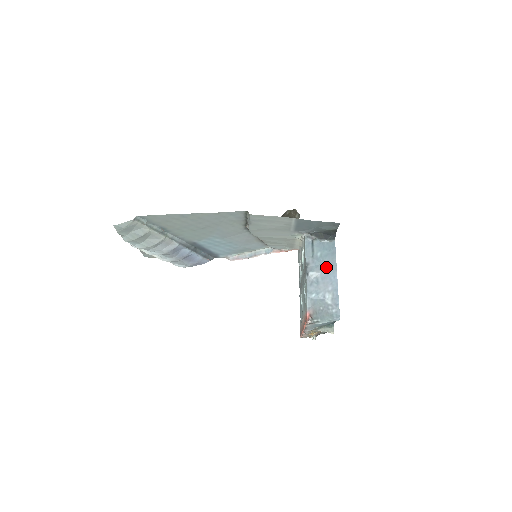
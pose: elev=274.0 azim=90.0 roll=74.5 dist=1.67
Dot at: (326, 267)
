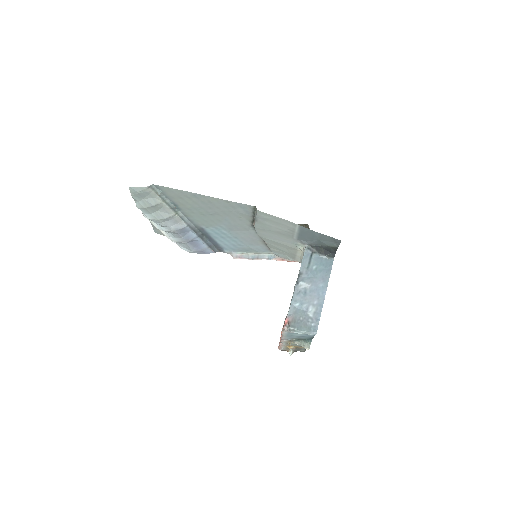
Dot at: (318, 281)
